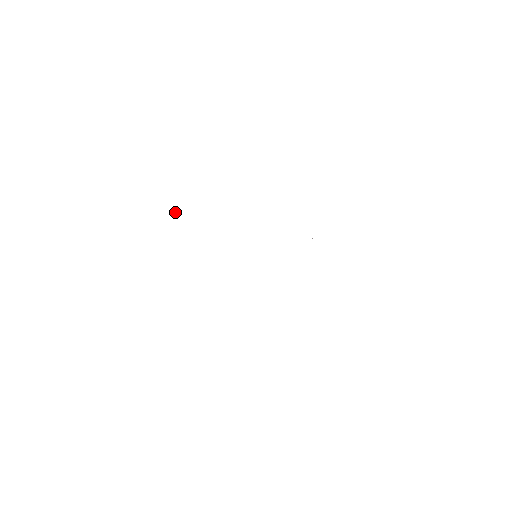
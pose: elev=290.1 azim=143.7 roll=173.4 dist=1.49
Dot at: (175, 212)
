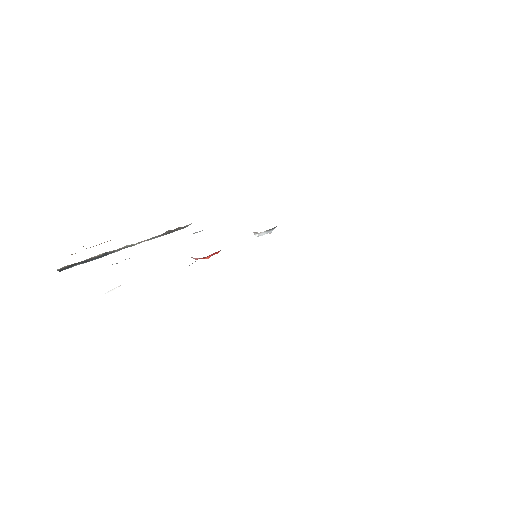
Dot at: occluded
